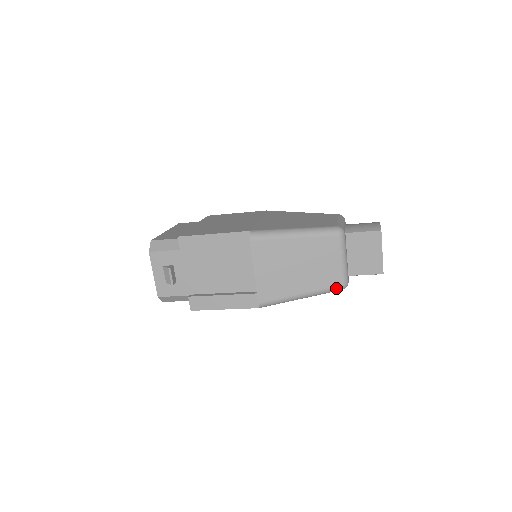
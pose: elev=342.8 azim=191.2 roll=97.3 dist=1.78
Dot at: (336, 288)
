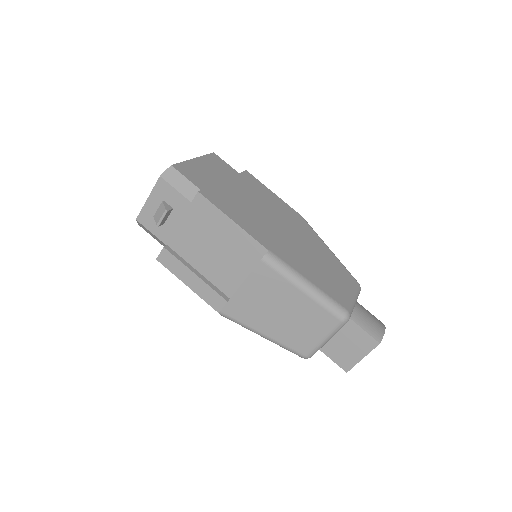
Dot at: (298, 353)
